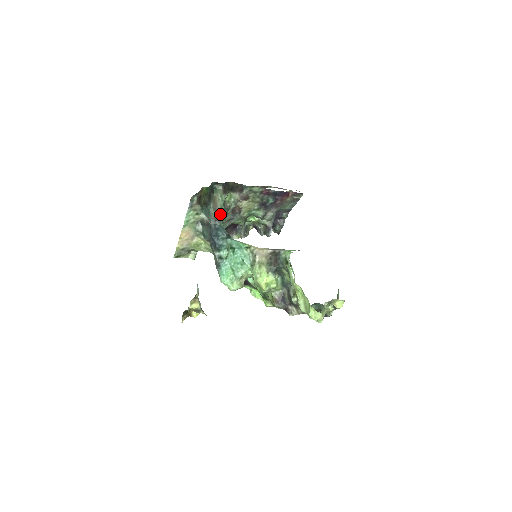
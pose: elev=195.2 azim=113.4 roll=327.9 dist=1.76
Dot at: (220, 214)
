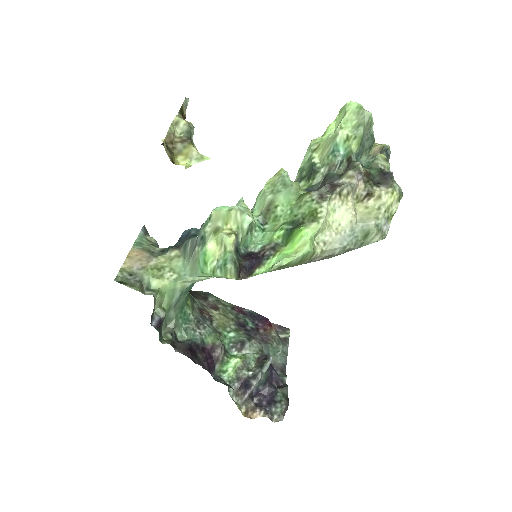
Dot at: occluded
